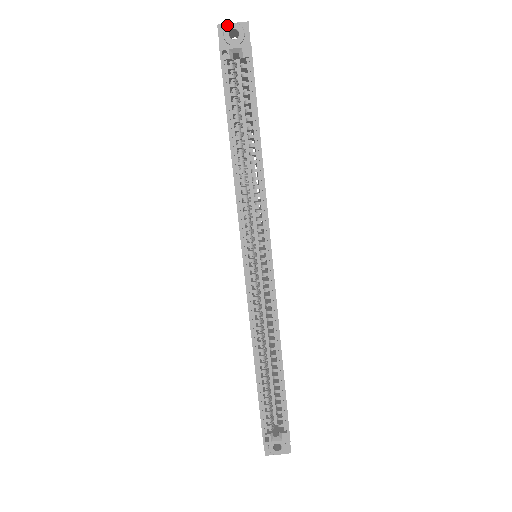
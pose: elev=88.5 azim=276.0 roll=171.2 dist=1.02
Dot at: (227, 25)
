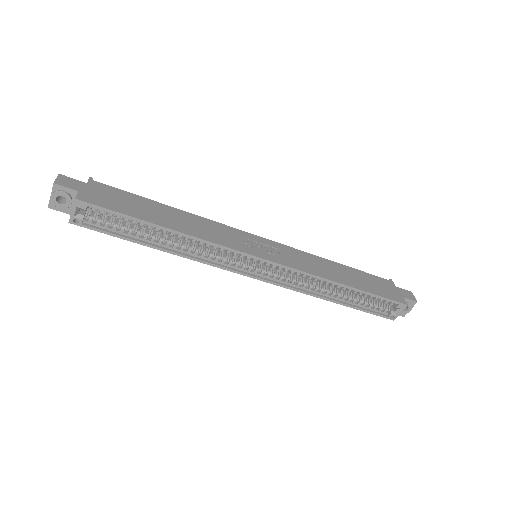
Dot at: (51, 202)
